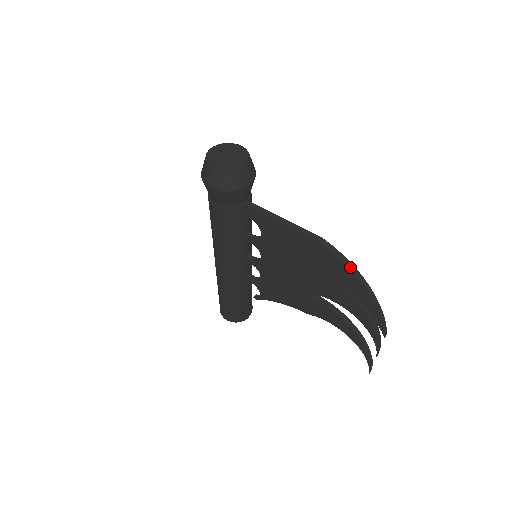
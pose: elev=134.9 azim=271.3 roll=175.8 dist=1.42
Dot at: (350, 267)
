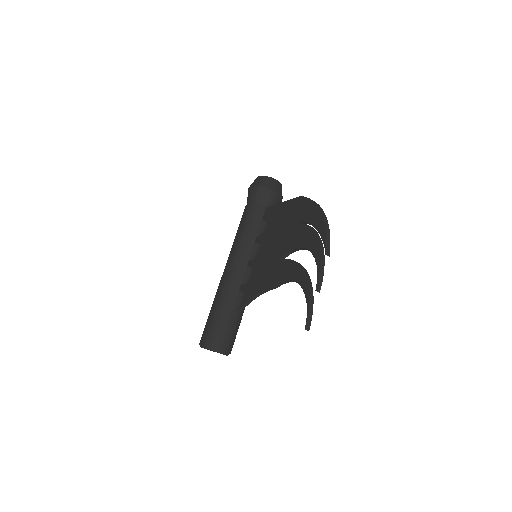
Dot at: (314, 202)
